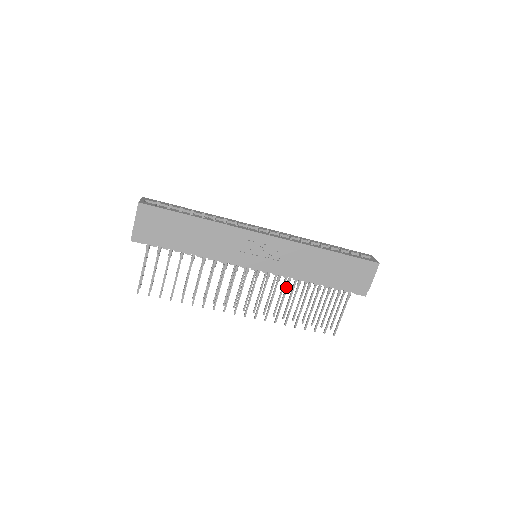
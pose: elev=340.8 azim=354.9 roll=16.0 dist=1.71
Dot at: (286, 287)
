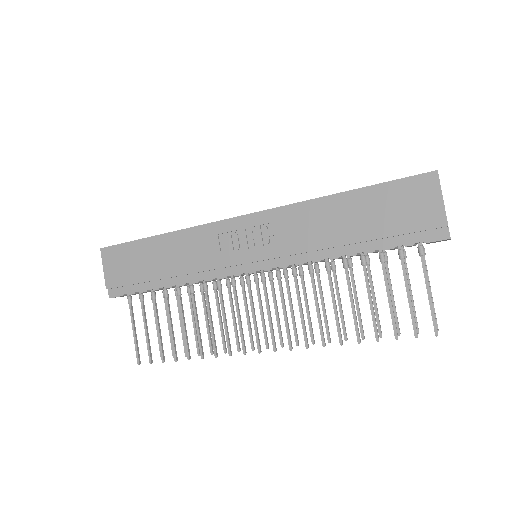
Dot at: (311, 280)
